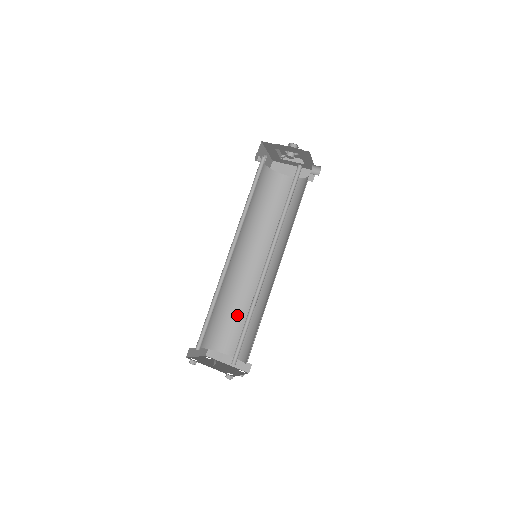
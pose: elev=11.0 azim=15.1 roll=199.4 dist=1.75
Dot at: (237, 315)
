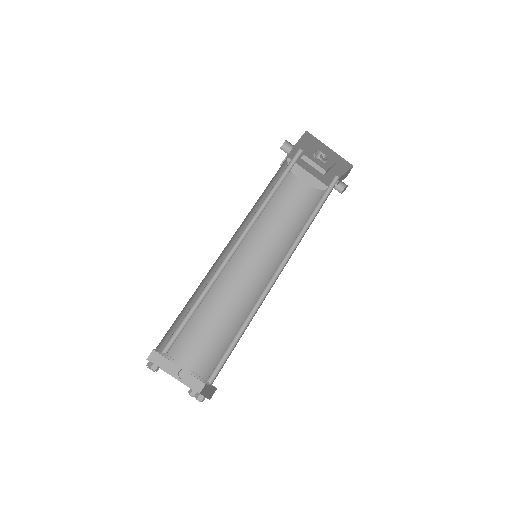
Dot at: (202, 318)
